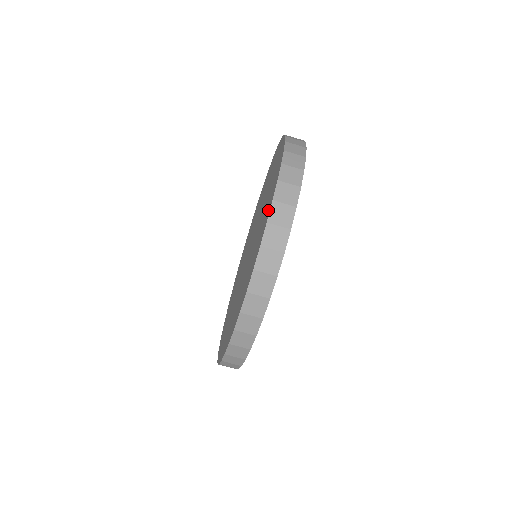
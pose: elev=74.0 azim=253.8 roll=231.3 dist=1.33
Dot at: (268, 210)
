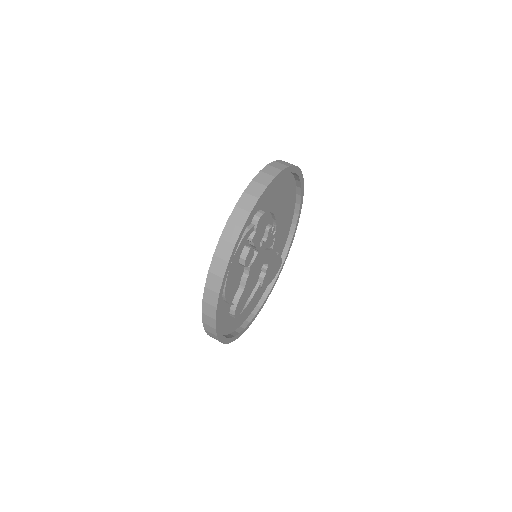
Dot at: occluded
